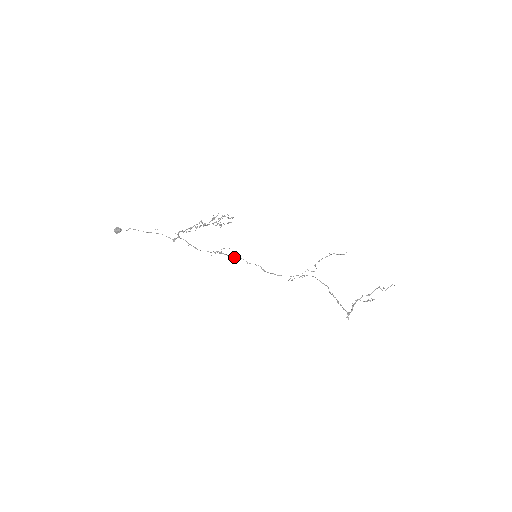
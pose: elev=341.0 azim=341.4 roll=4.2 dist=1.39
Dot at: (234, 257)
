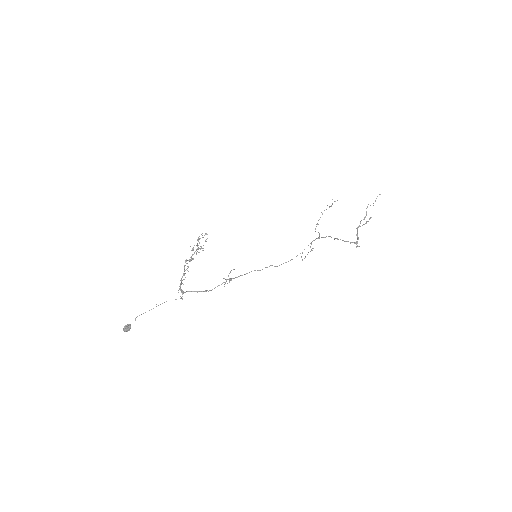
Dot at: occluded
